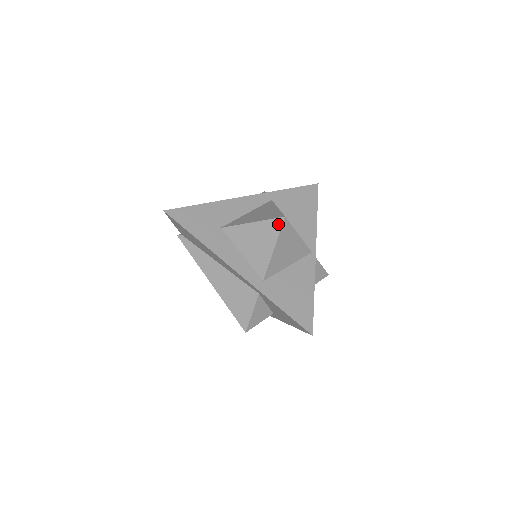
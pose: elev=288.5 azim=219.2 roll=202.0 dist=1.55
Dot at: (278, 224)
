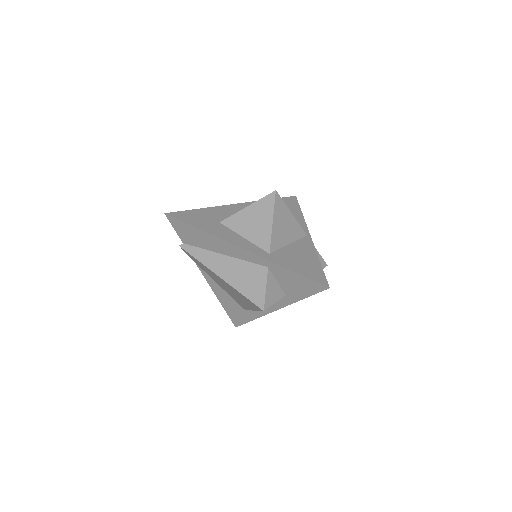
Dot at: (271, 199)
